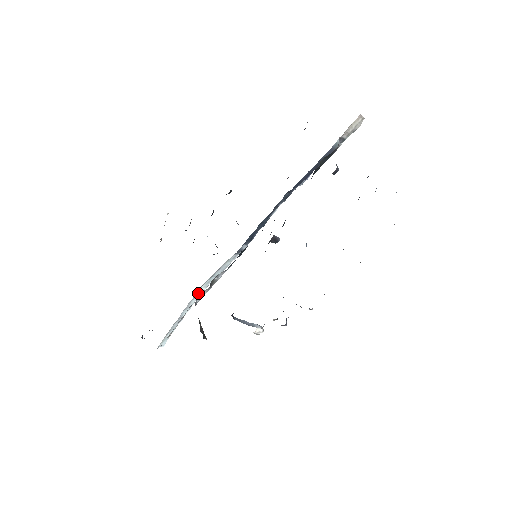
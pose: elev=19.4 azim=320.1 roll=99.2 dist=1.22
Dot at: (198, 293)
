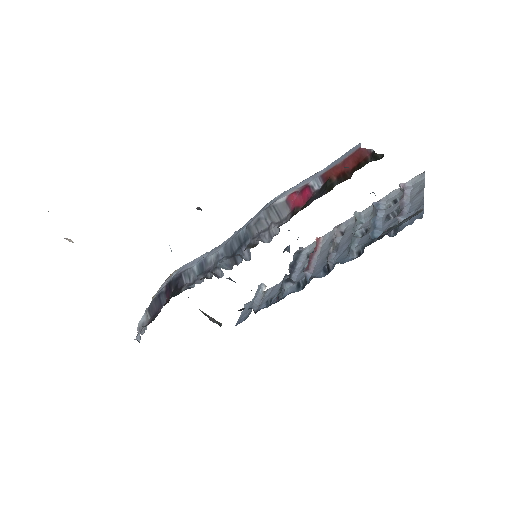
Dot at: occluded
